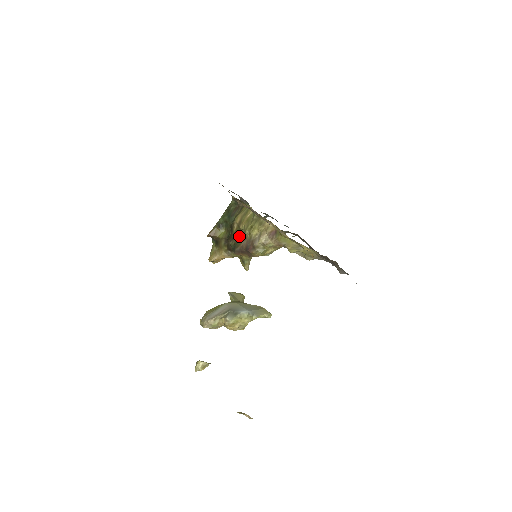
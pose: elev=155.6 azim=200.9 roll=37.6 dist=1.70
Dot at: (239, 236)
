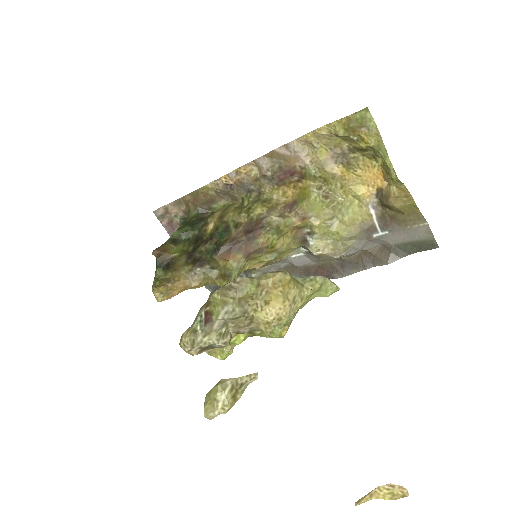
Dot at: (224, 230)
